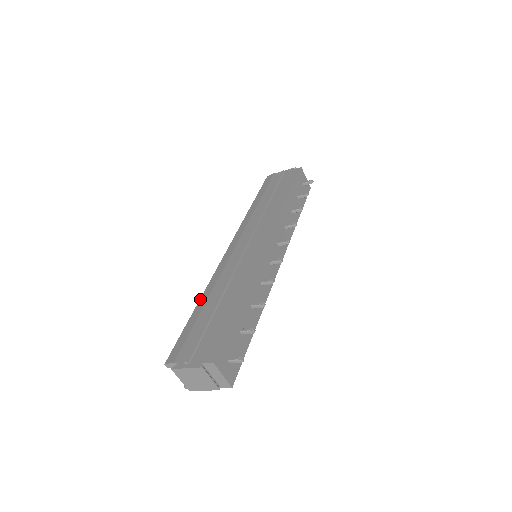
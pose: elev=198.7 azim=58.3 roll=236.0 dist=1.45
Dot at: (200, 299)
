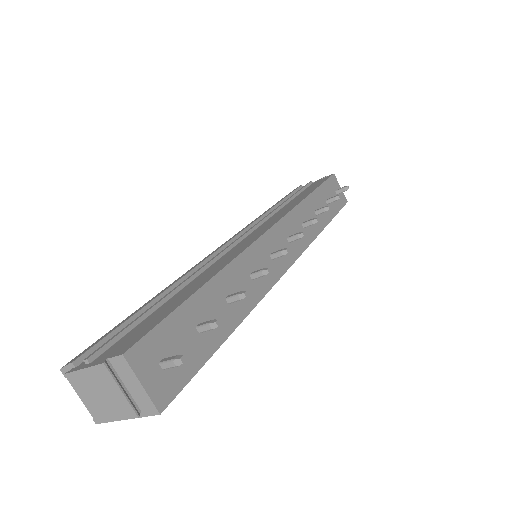
Dot at: occluded
